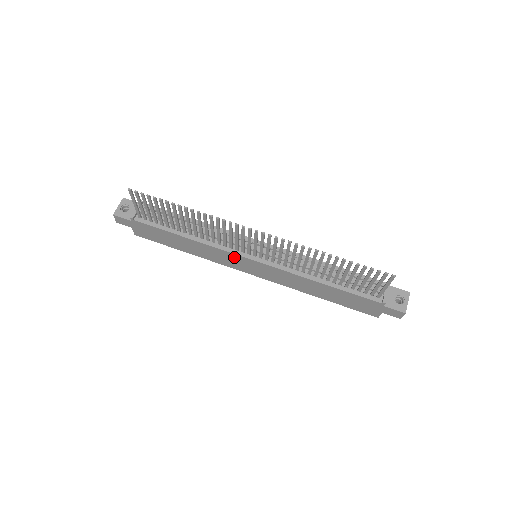
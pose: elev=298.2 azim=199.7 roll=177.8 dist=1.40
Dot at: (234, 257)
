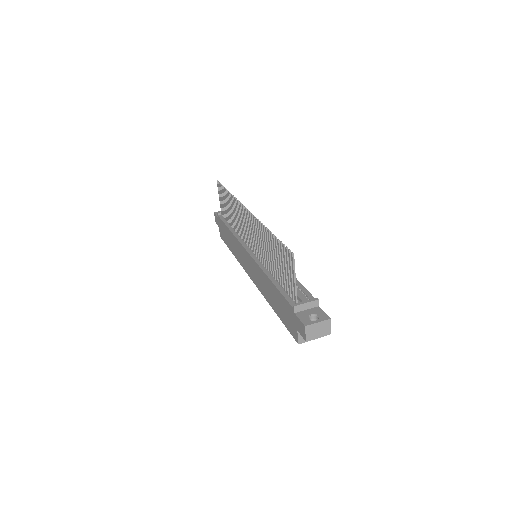
Dot at: (242, 250)
